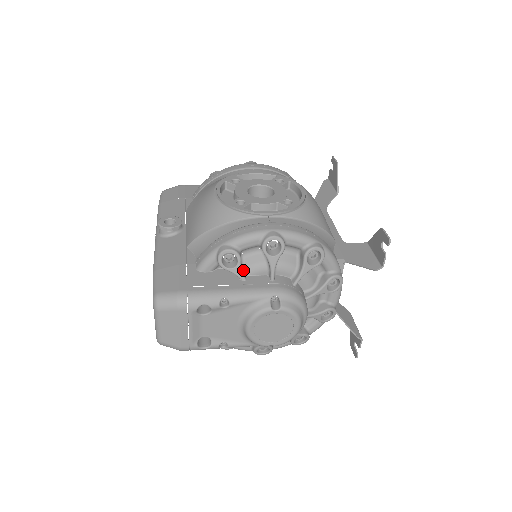
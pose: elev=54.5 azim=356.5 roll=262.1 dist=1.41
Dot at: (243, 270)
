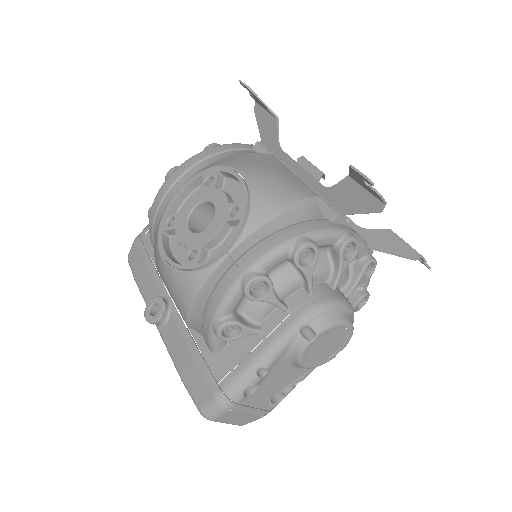
Dot at: (252, 324)
